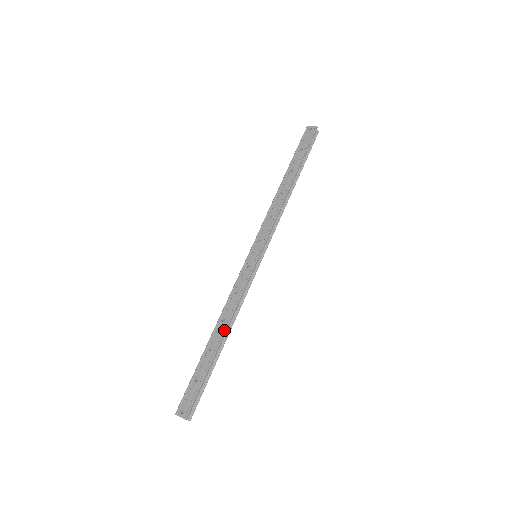
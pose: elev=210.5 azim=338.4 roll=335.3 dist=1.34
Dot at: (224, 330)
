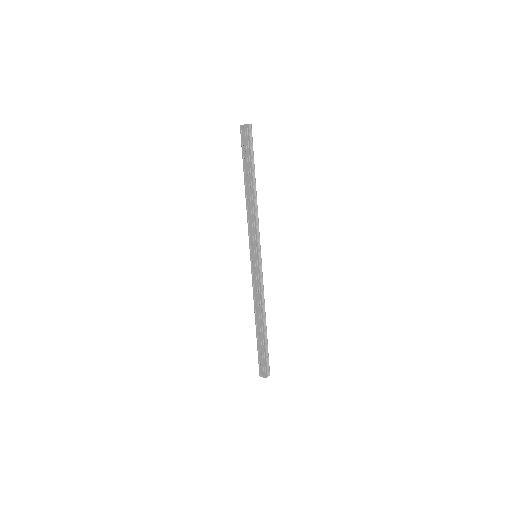
Dot at: (261, 318)
